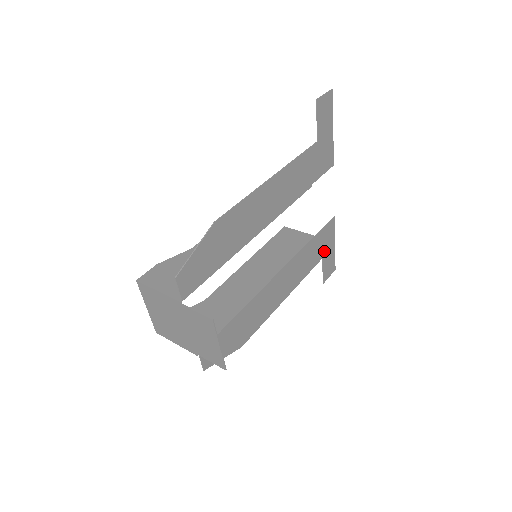
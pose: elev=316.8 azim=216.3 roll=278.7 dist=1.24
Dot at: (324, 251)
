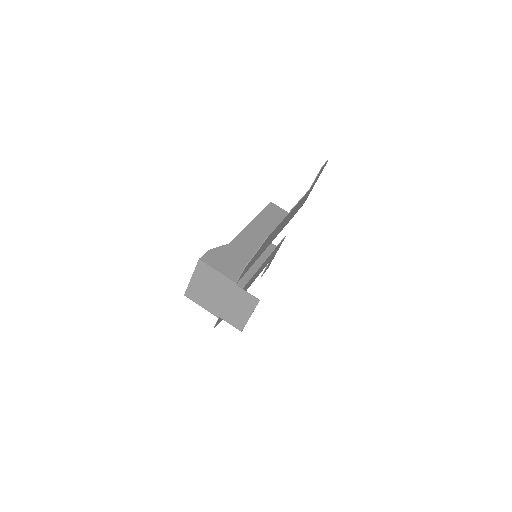
Dot at: occluded
